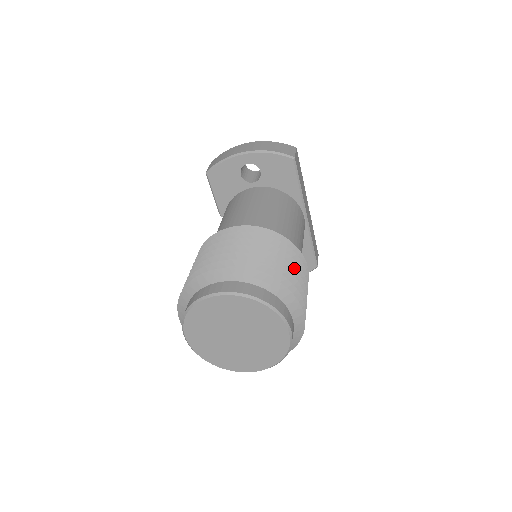
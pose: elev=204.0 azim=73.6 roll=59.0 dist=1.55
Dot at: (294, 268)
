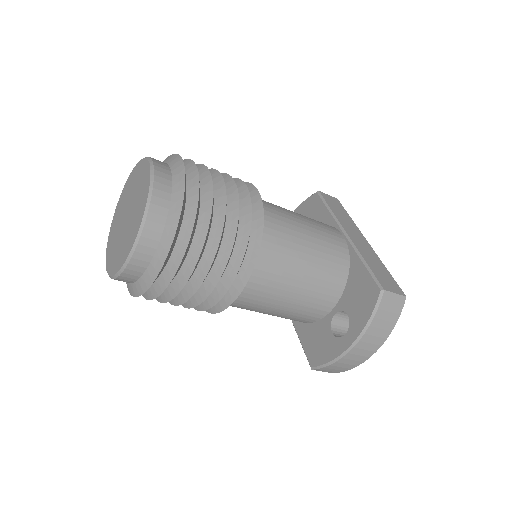
Dot at: (214, 169)
